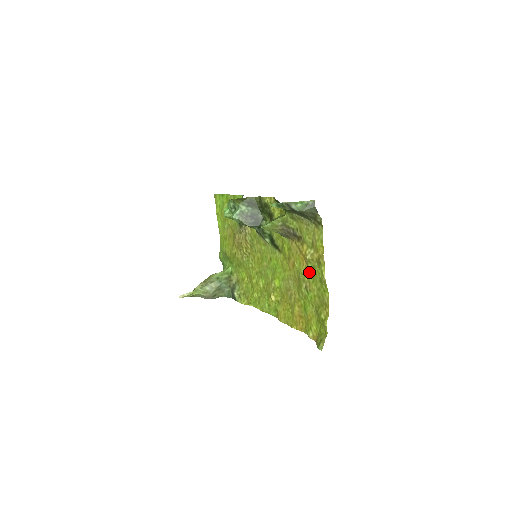
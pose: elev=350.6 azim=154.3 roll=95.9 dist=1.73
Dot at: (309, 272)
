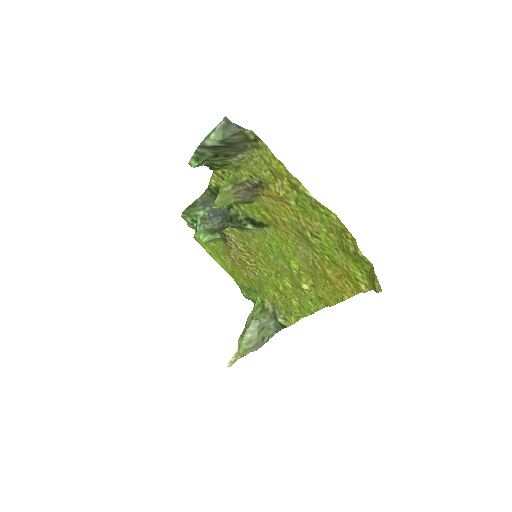
Dot at: (298, 212)
